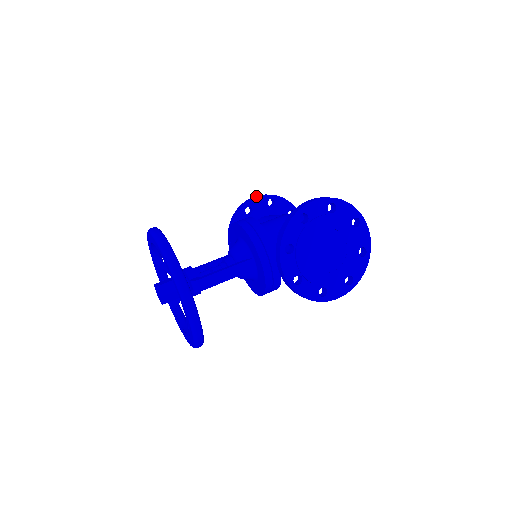
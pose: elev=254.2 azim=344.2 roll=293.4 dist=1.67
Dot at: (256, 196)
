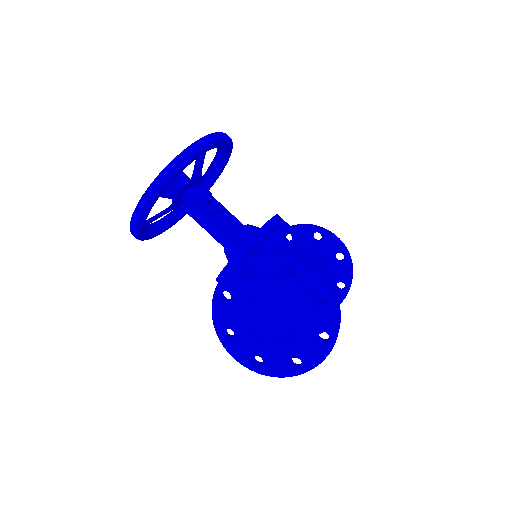
Dot at: (337, 237)
